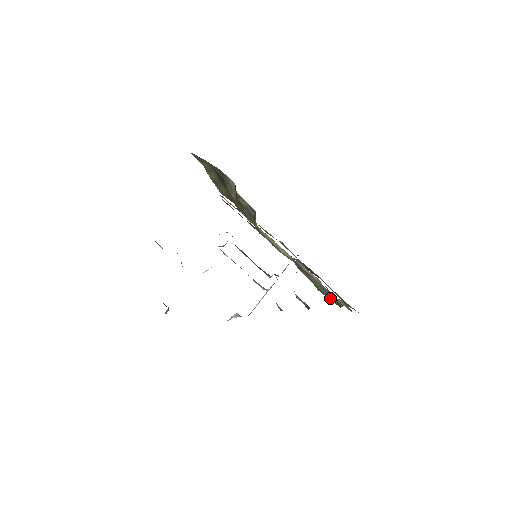
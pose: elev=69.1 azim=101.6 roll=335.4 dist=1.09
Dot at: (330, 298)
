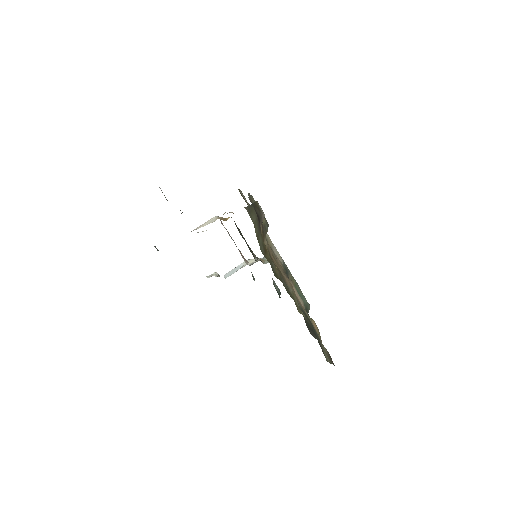
Dot at: occluded
